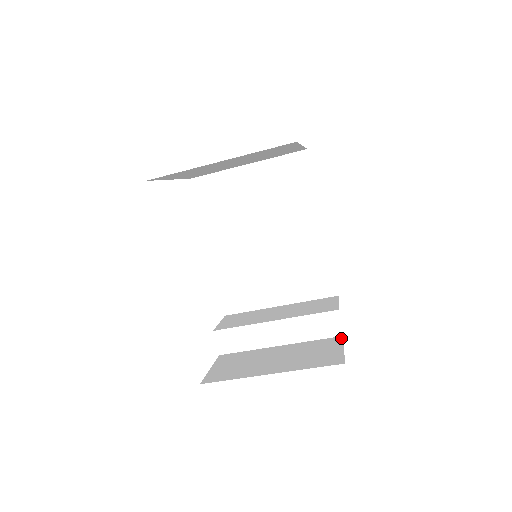
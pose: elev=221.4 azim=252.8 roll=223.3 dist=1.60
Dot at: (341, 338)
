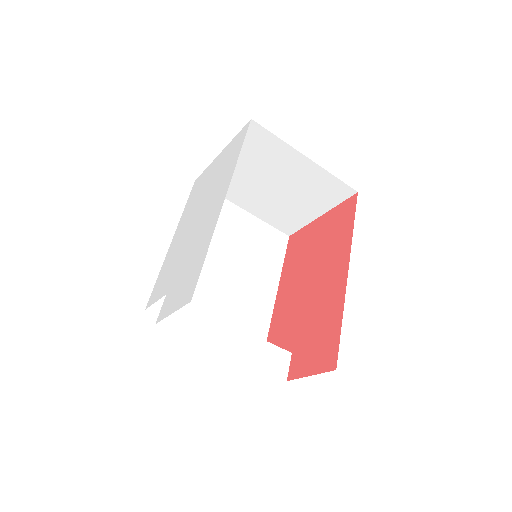
Dot at: (288, 378)
